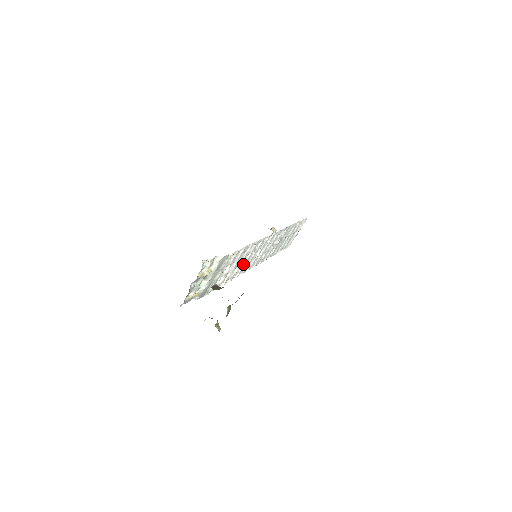
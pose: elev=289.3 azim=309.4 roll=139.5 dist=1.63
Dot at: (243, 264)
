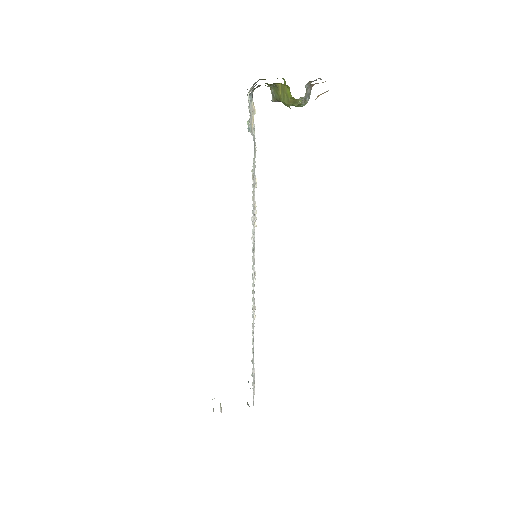
Dot at: occluded
